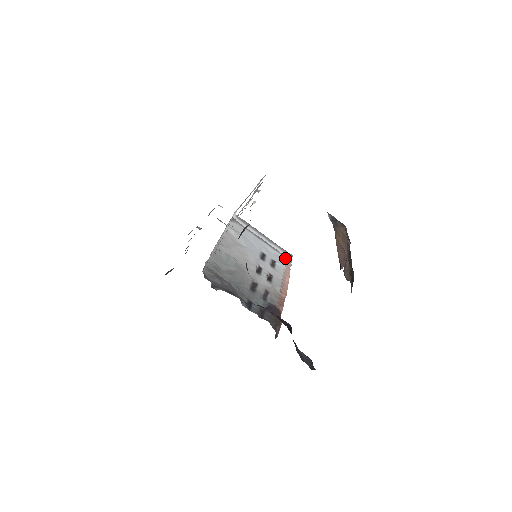
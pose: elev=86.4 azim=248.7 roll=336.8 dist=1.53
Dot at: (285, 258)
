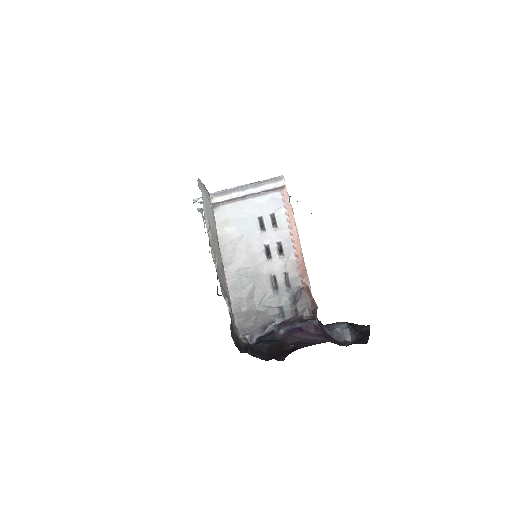
Dot at: (279, 192)
